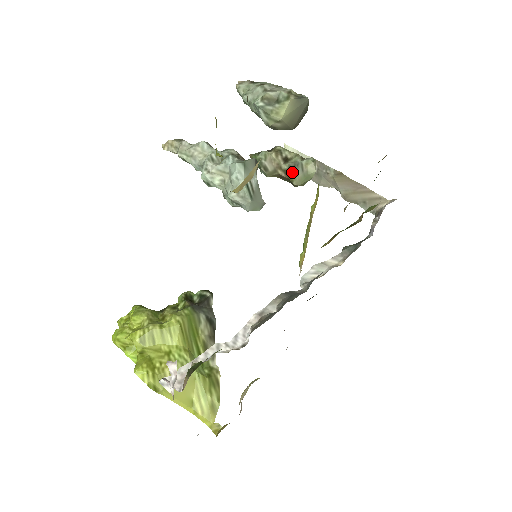
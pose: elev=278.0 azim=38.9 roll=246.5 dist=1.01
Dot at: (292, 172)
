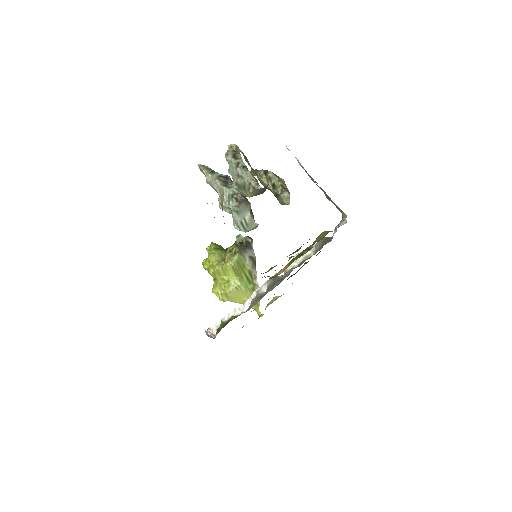
Dot at: (277, 197)
